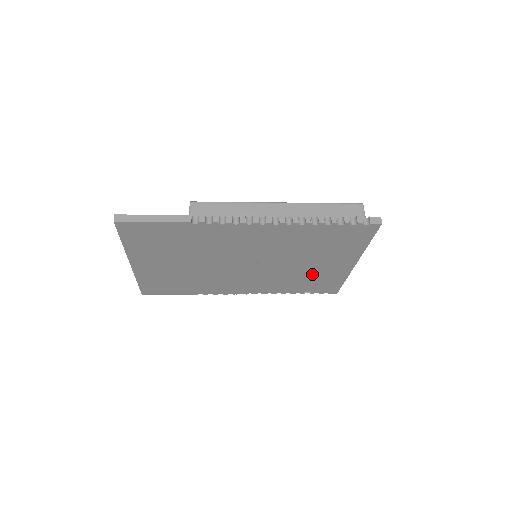
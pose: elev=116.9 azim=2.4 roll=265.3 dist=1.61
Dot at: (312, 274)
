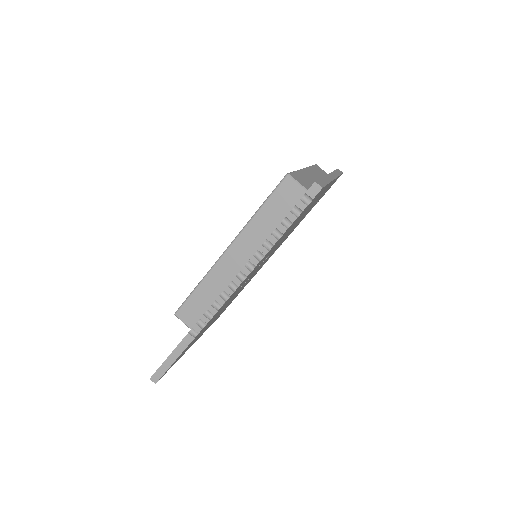
Dot at: occluded
